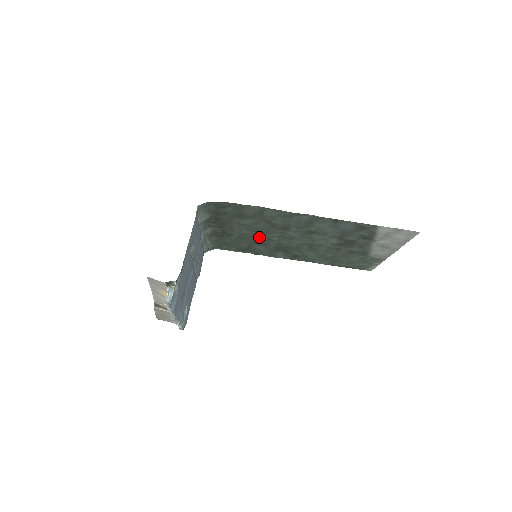
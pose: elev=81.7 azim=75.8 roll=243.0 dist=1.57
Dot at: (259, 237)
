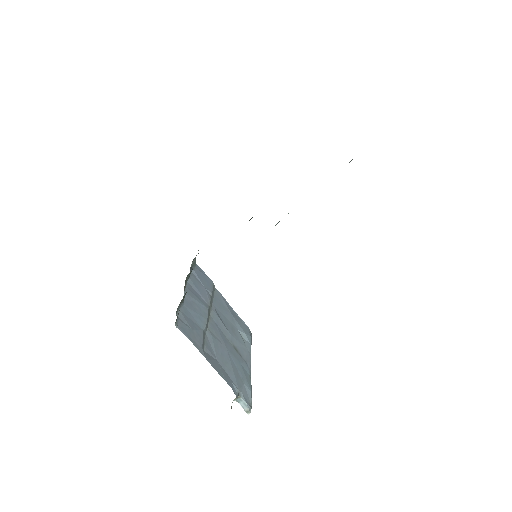
Dot at: occluded
